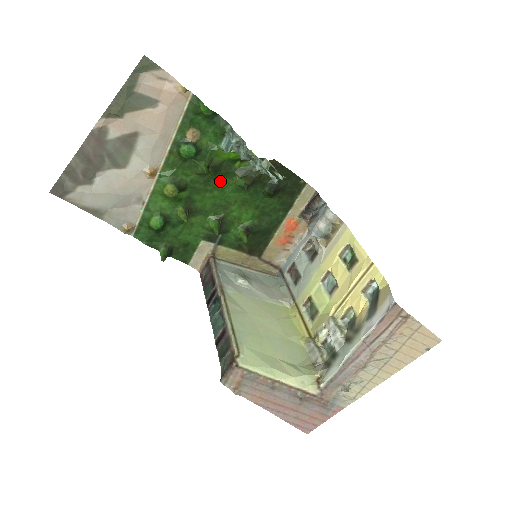
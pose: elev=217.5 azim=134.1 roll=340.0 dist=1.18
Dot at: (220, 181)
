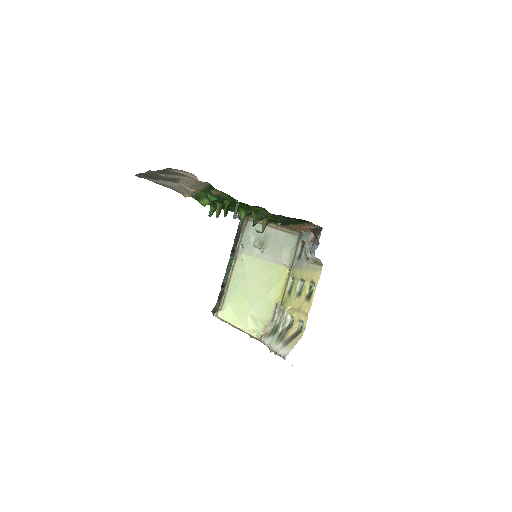
Dot at: occluded
